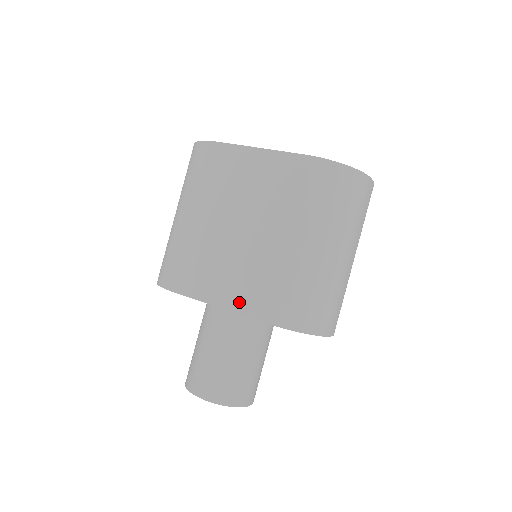
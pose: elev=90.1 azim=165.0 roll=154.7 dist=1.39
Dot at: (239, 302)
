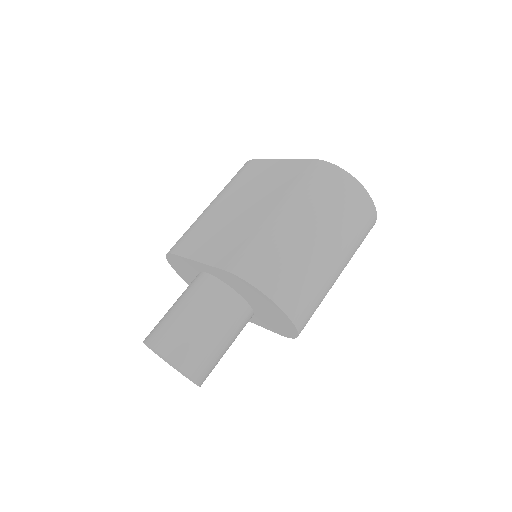
Dot at: (215, 257)
